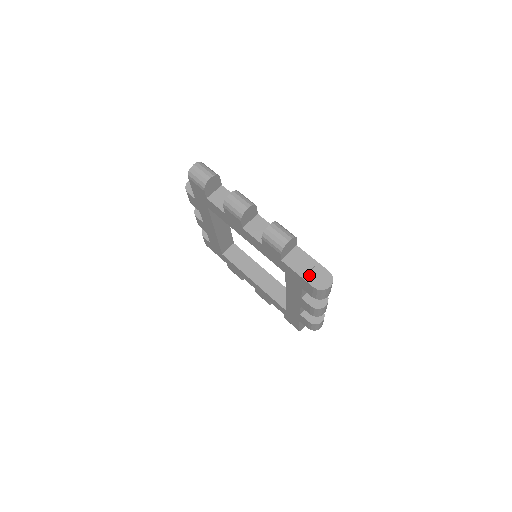
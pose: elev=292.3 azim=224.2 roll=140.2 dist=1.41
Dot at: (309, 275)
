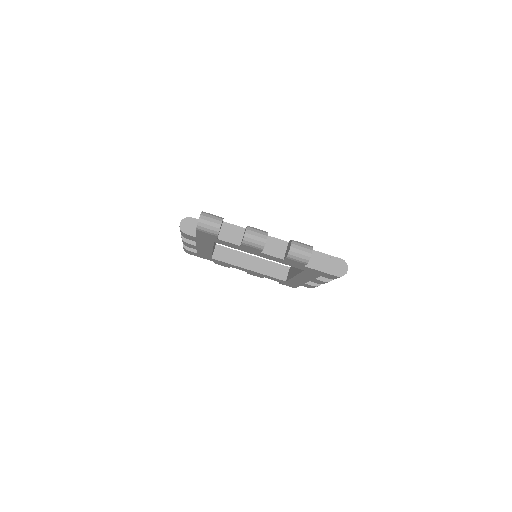
Dot at: (329, 269)
